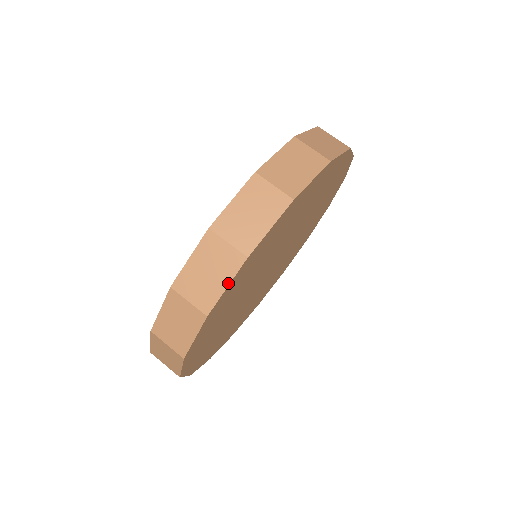
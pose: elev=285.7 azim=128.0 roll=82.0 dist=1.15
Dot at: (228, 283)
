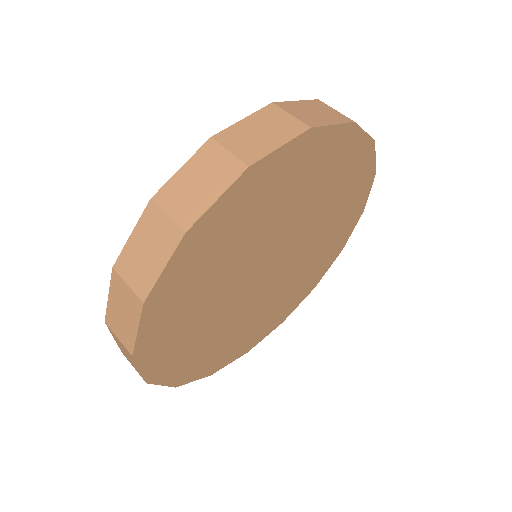
Dot at: (137, 327)
